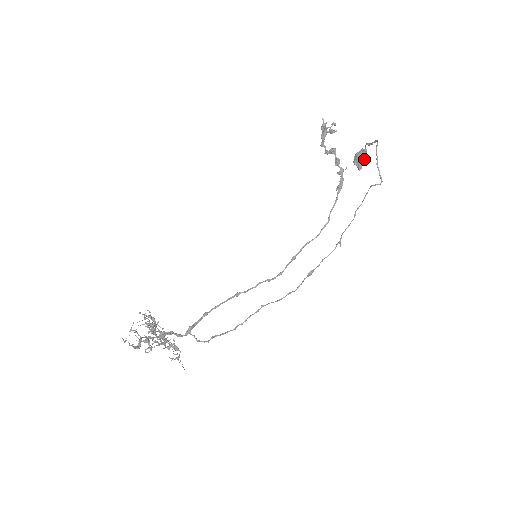
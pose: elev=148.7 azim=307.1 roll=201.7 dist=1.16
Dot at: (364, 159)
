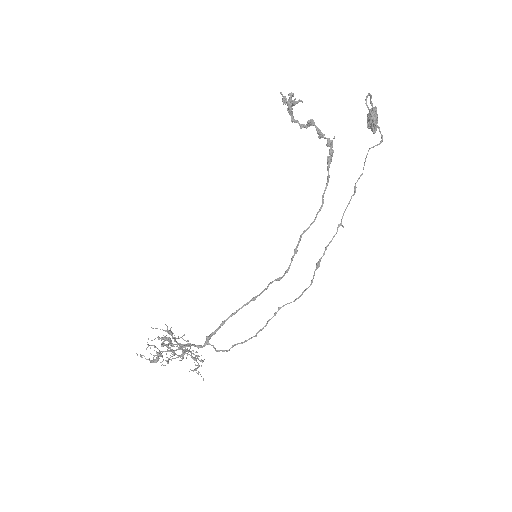
Dot at: (374, 119)
